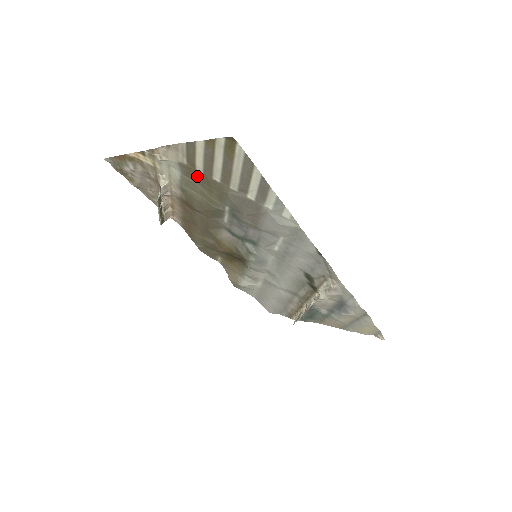
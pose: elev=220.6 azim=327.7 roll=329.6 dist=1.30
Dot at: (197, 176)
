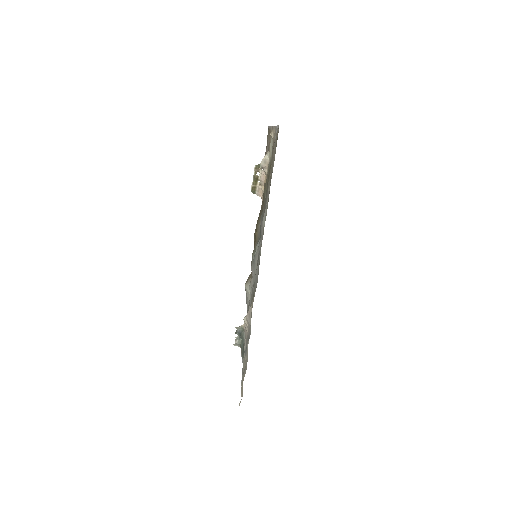
Dot at: occluded
